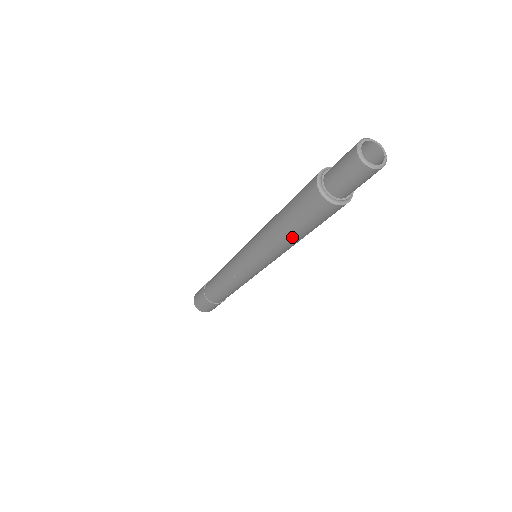
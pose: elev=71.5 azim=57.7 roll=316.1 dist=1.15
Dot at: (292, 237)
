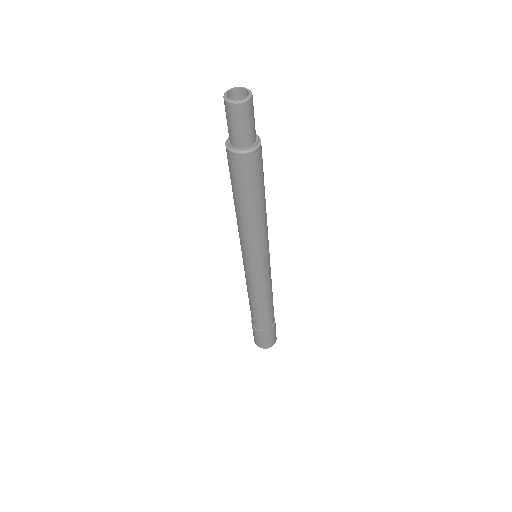
Dot at: (253, 209)
